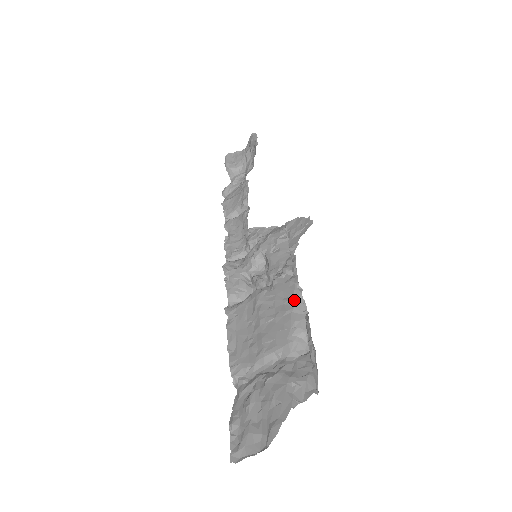
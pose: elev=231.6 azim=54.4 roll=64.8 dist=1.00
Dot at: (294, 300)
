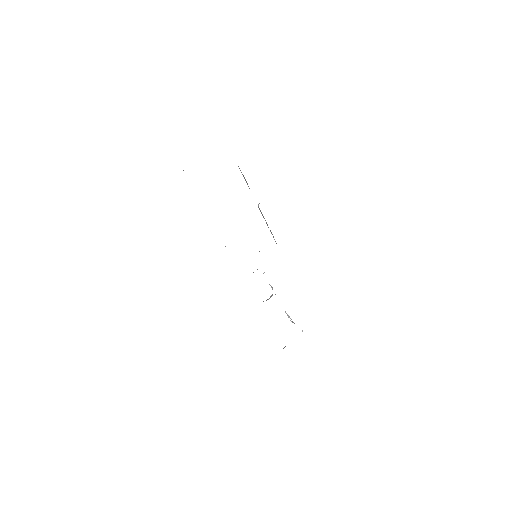
Dot at: occluded
